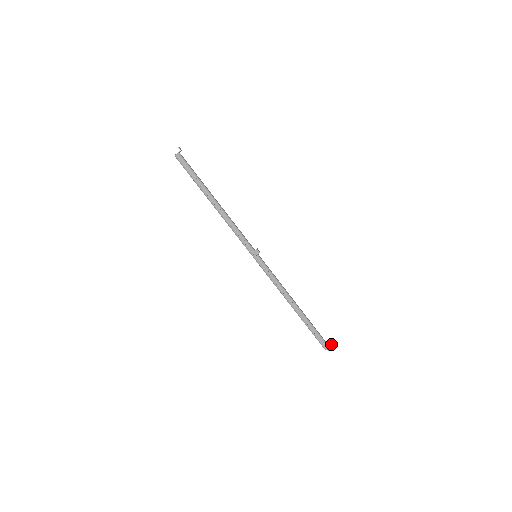
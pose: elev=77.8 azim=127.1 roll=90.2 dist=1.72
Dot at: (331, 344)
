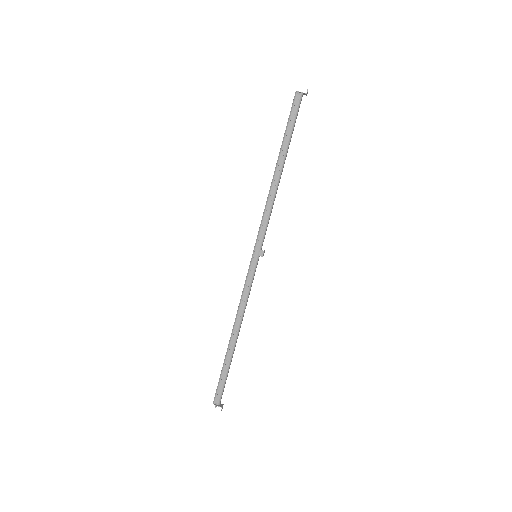
Dot at: occluded
